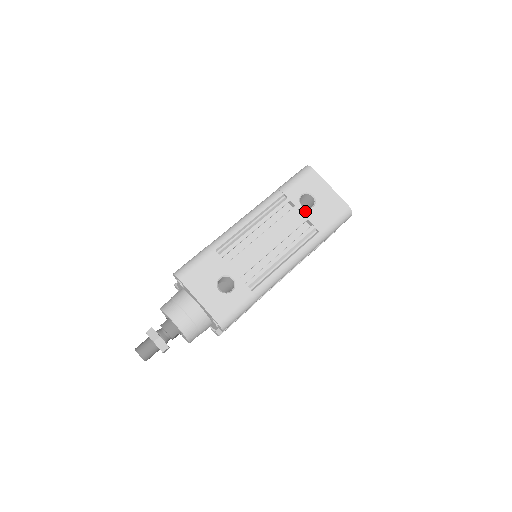
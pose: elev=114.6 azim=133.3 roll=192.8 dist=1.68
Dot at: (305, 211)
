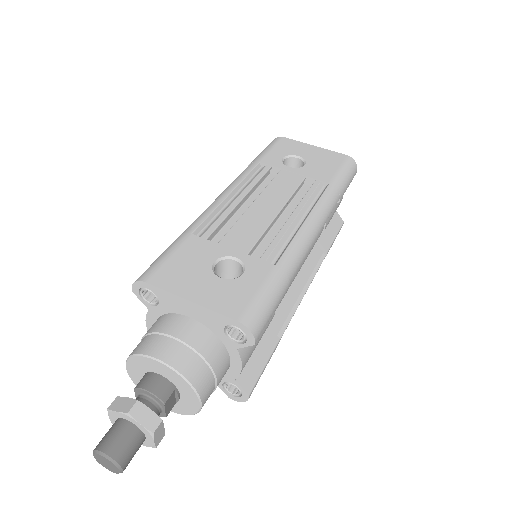
Dot at: (297, 170)
